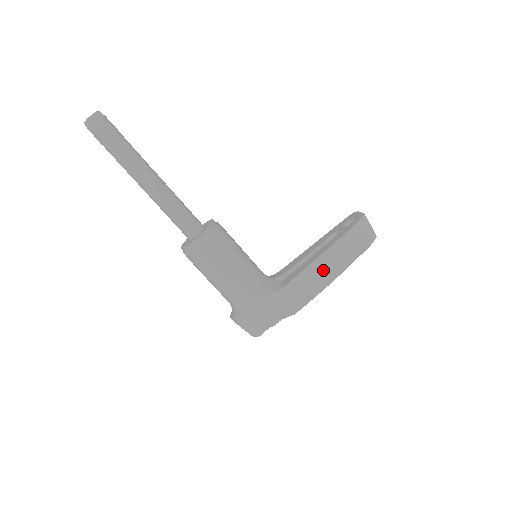
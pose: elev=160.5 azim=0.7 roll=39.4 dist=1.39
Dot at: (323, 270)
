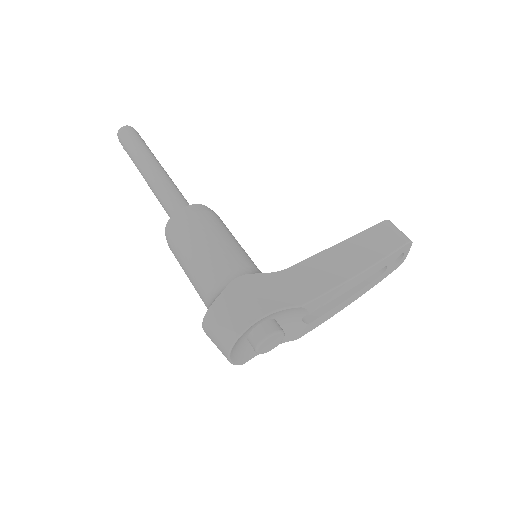
Dot at: (345, 258)
